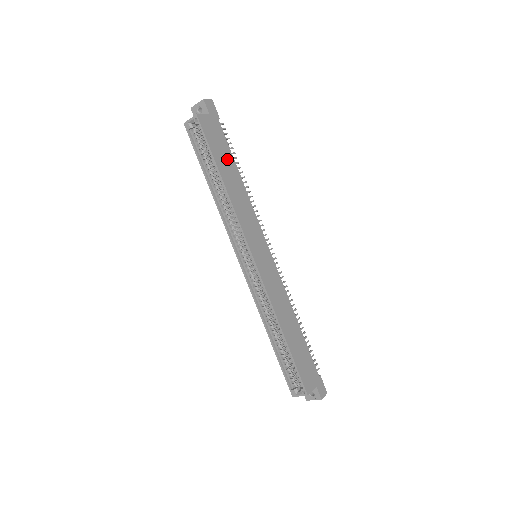
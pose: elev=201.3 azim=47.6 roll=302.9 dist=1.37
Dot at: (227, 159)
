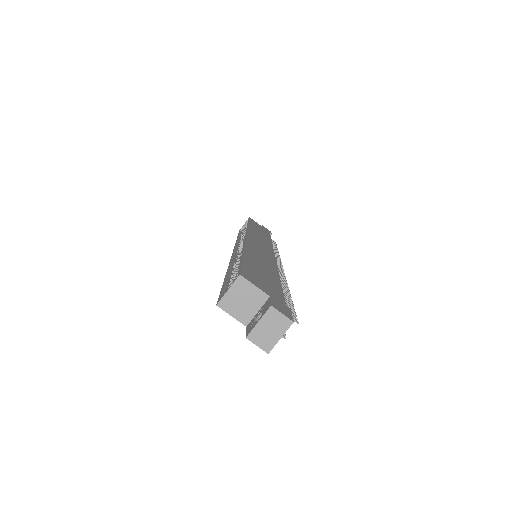
Dot at: (263, 232)
